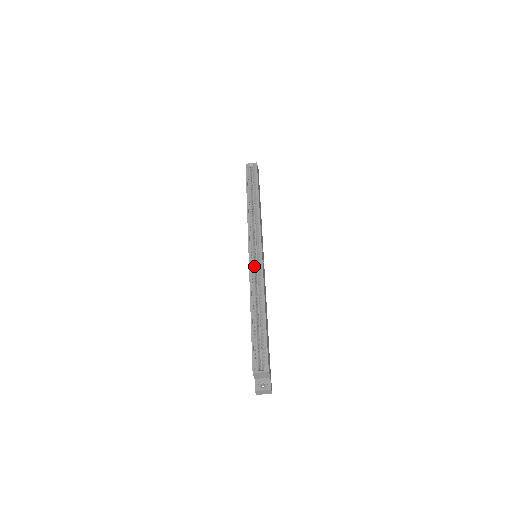
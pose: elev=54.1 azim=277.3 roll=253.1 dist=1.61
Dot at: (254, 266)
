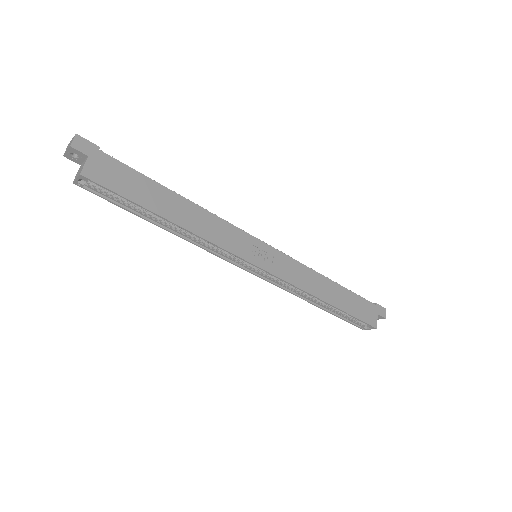
Dot at: (272, 277)
